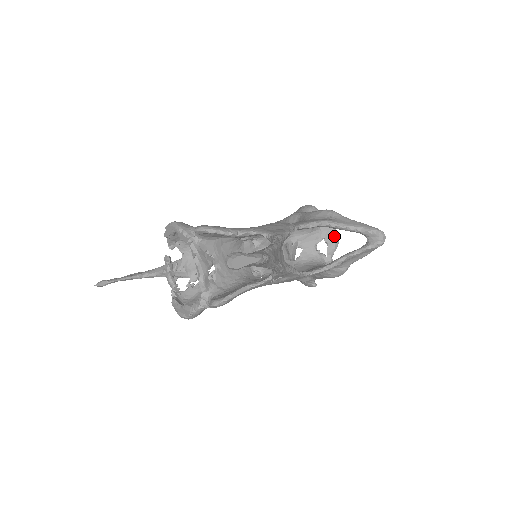
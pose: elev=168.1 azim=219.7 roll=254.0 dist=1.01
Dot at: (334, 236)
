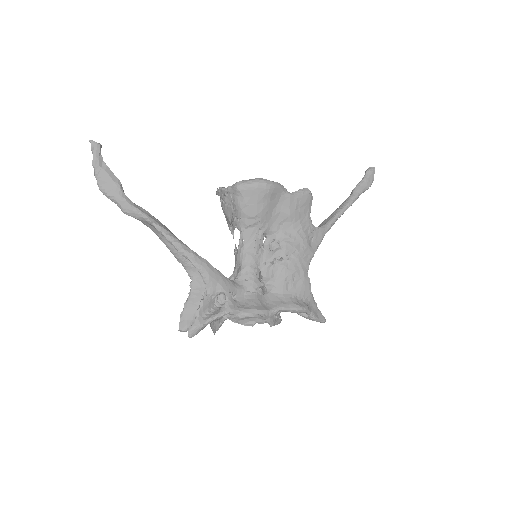
Dot at: occluded
